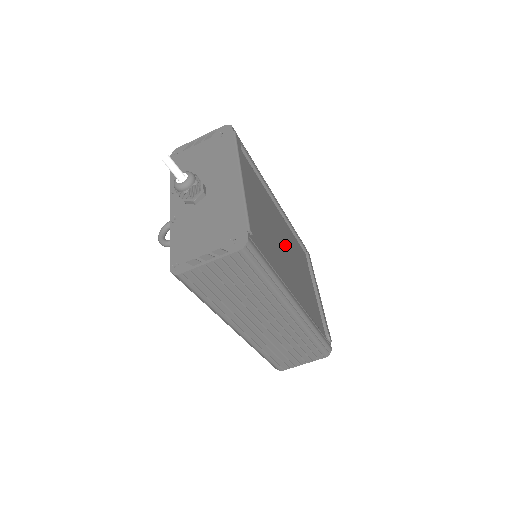
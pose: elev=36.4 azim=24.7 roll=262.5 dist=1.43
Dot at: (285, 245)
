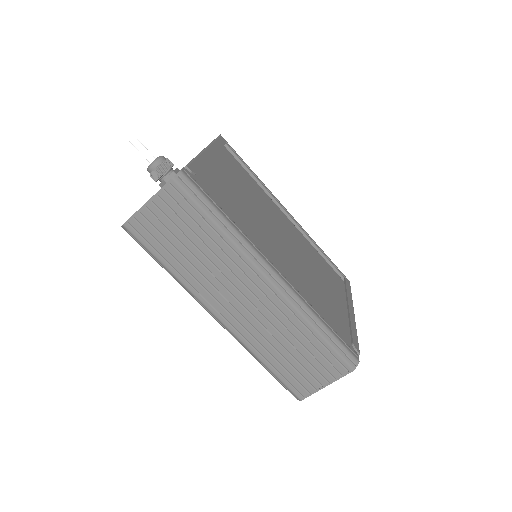
Dot at: (289, 243)
